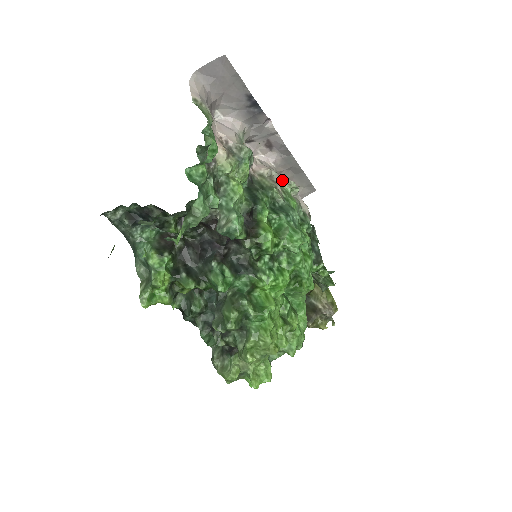
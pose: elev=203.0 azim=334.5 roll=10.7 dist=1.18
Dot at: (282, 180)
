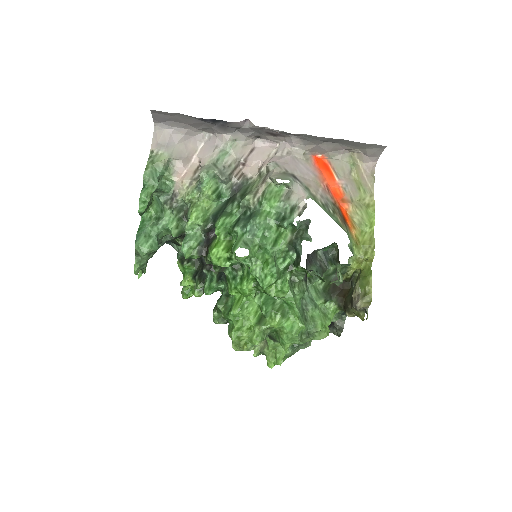
Dot at: (269, 178)
